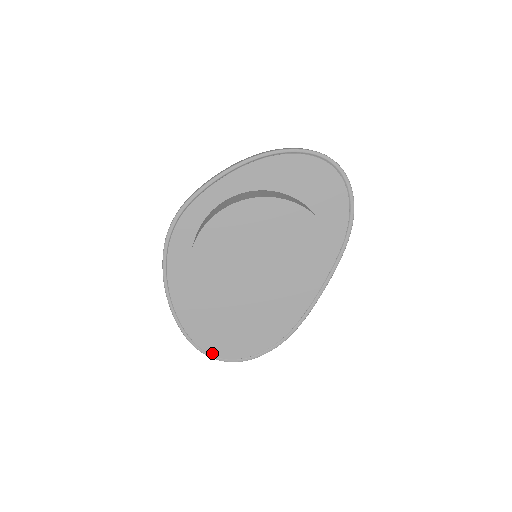
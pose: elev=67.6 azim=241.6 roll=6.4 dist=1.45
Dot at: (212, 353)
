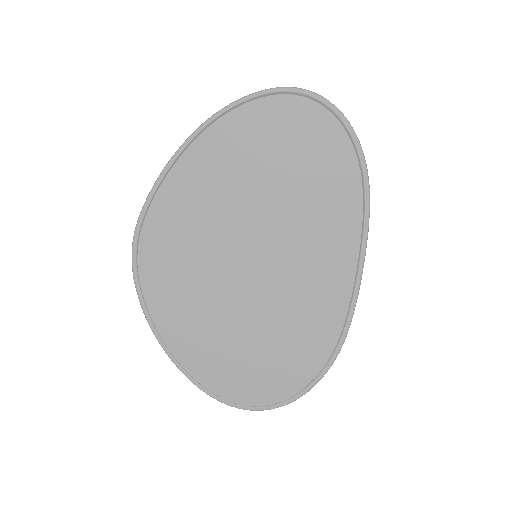
Dot at: (245, 403)
